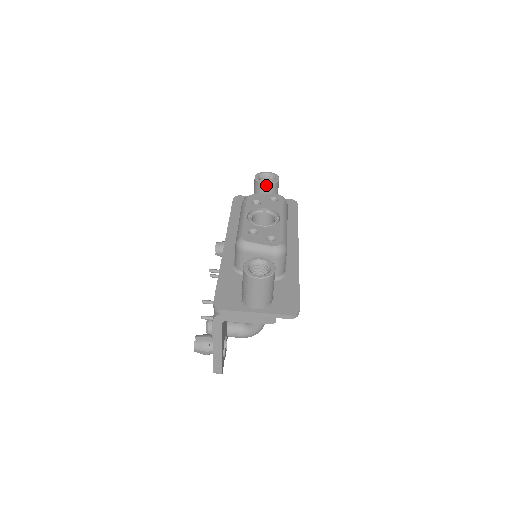
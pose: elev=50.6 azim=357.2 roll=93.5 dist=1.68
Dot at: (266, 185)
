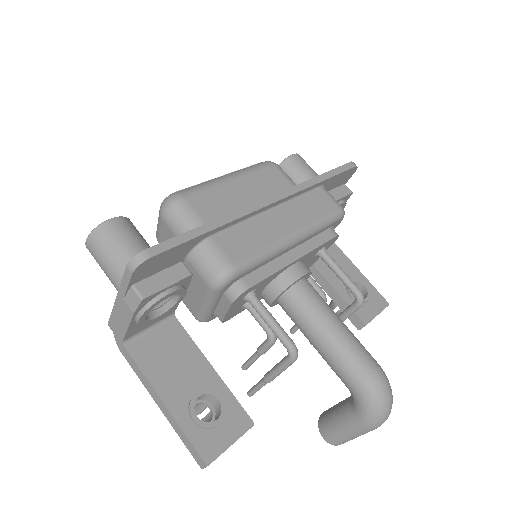
Dot at: occluded
